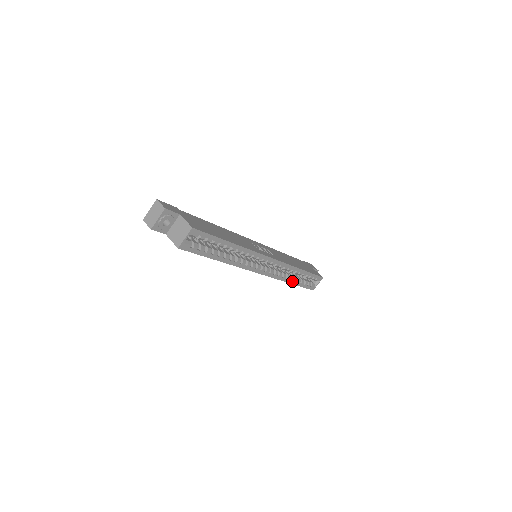
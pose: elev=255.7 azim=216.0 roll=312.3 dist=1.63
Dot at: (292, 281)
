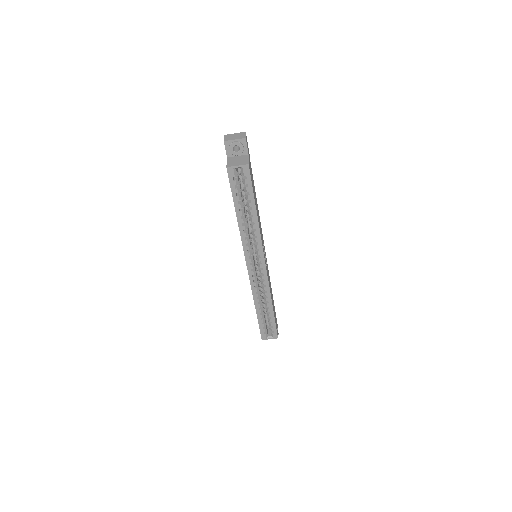
Dot at: (258, 307)
